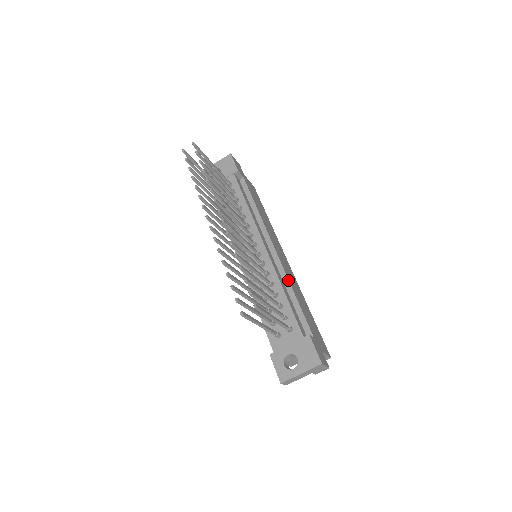
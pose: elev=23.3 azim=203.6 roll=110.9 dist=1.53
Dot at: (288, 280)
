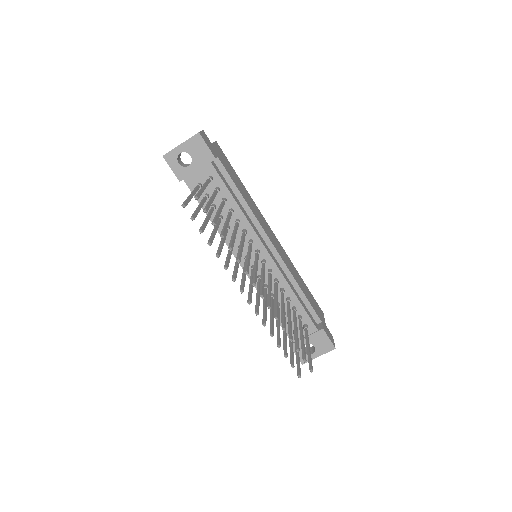
Dot at: (292, 276)
